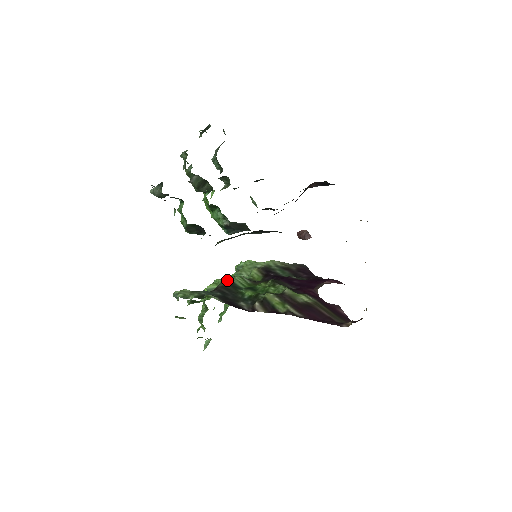
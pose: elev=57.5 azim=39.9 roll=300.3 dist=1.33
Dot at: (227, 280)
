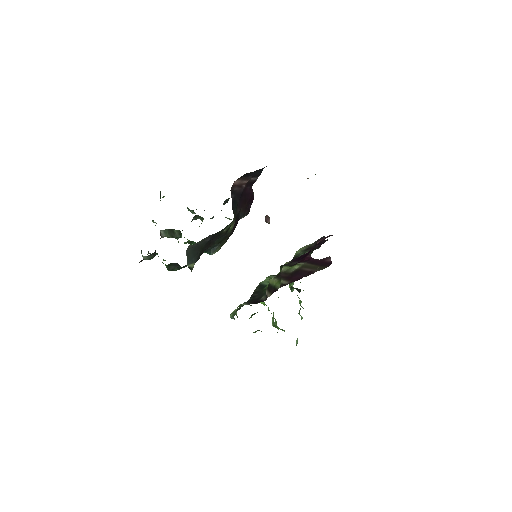
Dot at: (258, 285)
